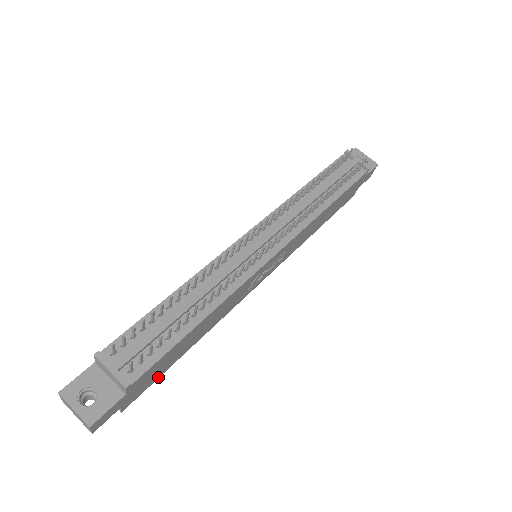
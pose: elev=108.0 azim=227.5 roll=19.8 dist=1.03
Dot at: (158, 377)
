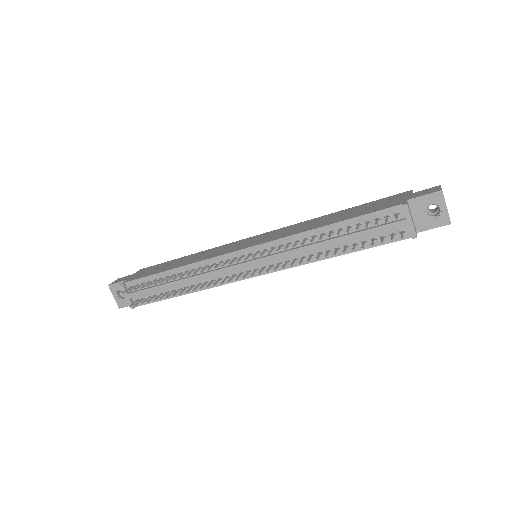
Dot at: occluded
